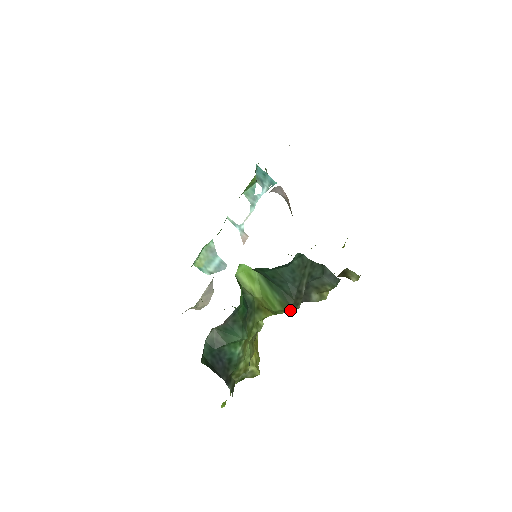
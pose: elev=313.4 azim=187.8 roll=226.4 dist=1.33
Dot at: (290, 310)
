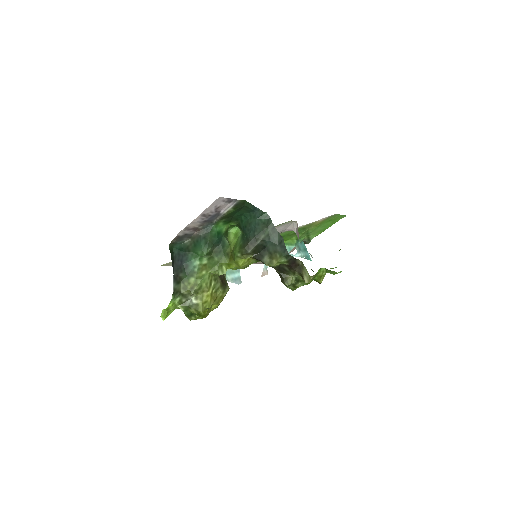
Dot at: (243, 251)
